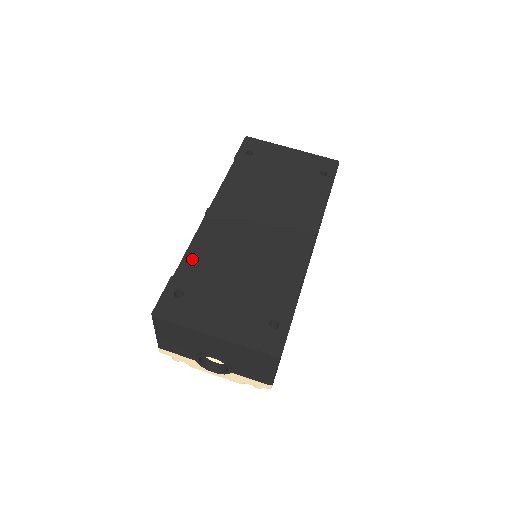
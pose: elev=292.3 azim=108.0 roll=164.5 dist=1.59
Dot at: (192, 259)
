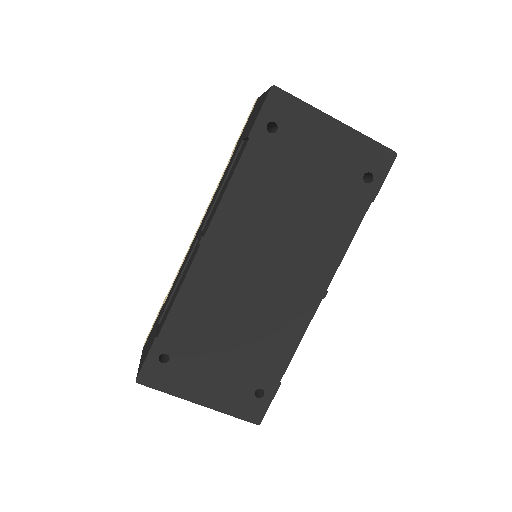
Dot at: (180, 315)
